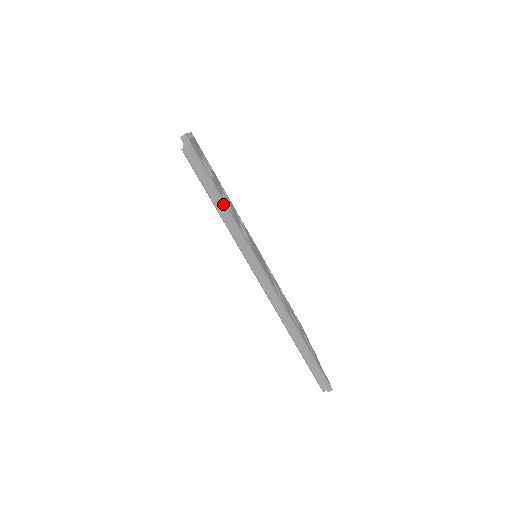
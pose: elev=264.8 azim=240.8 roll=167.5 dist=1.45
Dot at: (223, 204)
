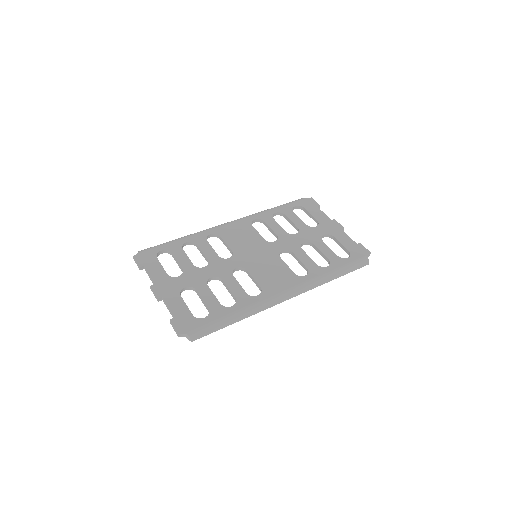
Dot at: (233, 317)
